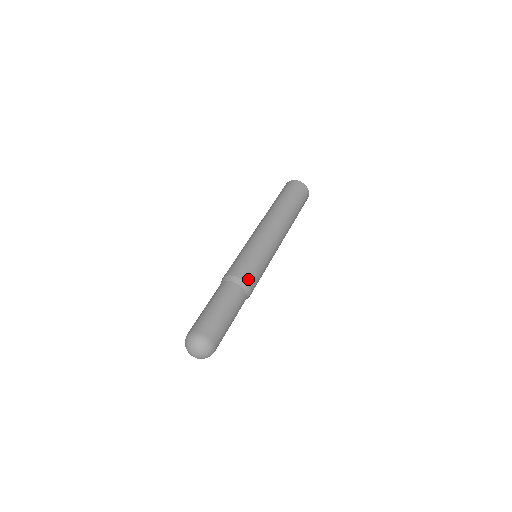
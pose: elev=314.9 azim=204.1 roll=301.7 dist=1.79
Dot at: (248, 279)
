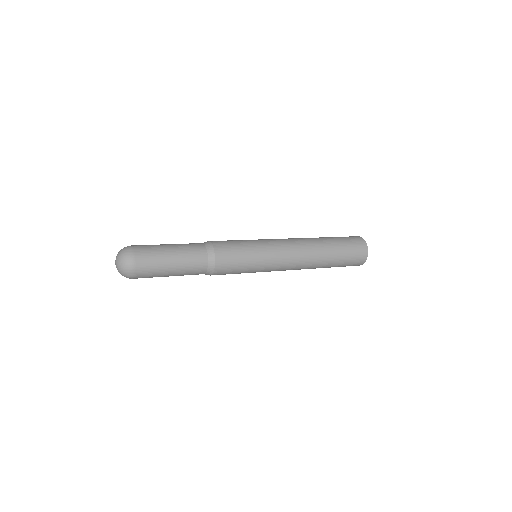
Dot at: (220, 256)
